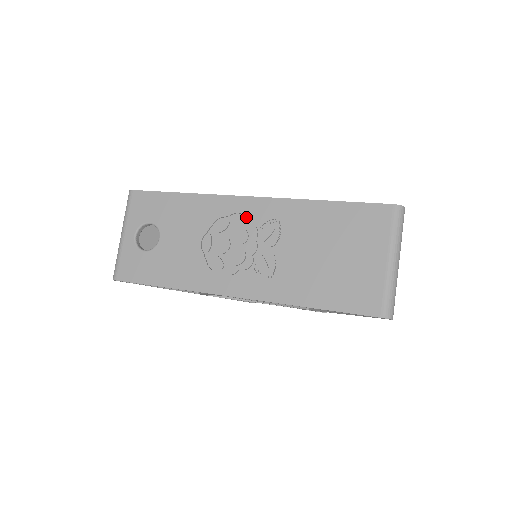
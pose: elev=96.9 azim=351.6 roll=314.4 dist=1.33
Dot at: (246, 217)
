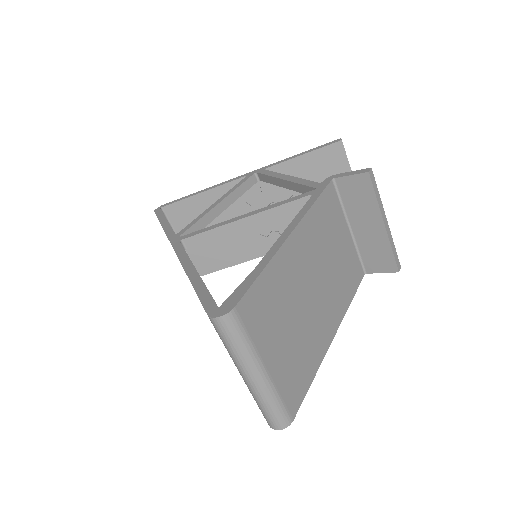
Dot at: occluded
